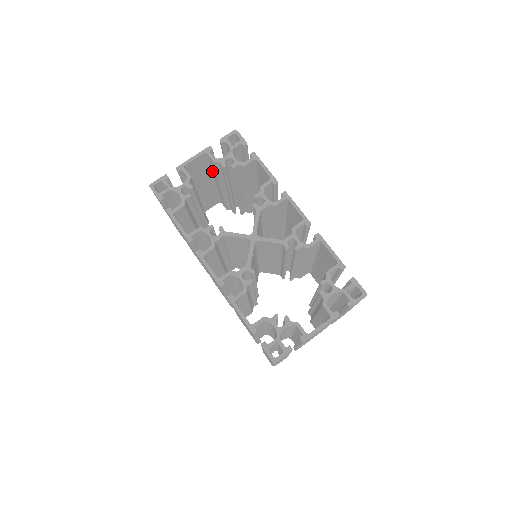
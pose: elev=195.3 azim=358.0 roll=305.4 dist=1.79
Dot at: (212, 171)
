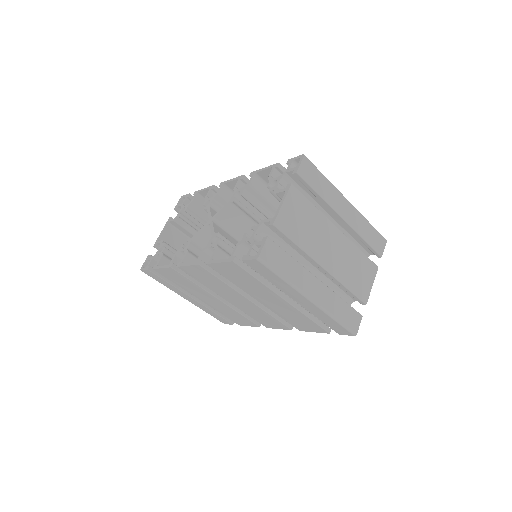
Dot at: occluded
